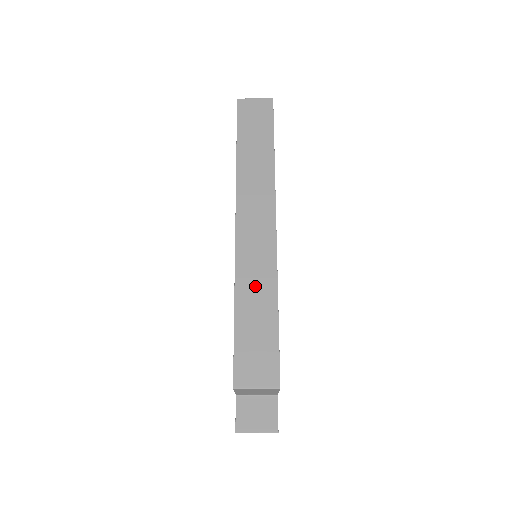
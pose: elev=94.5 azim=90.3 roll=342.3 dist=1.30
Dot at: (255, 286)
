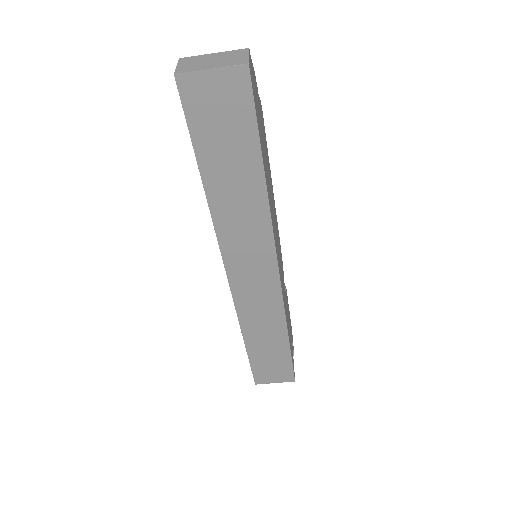
Dot at: (262, 327)
